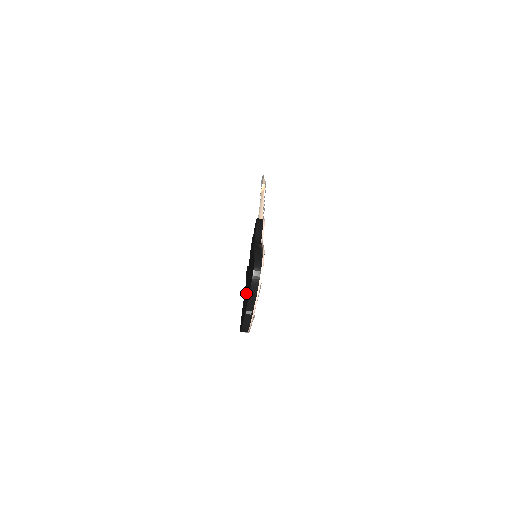
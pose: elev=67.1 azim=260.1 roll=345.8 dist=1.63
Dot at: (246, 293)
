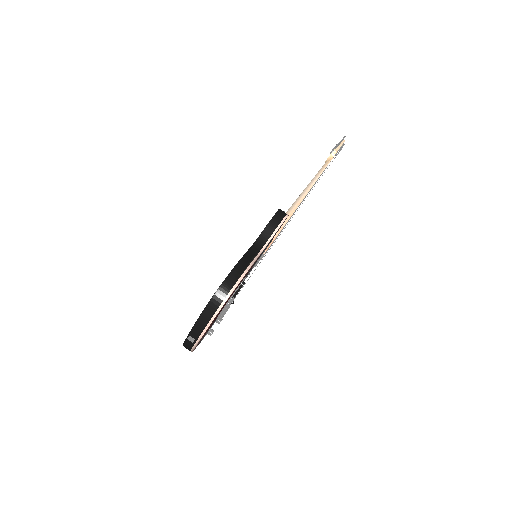
Dot at: occluded
